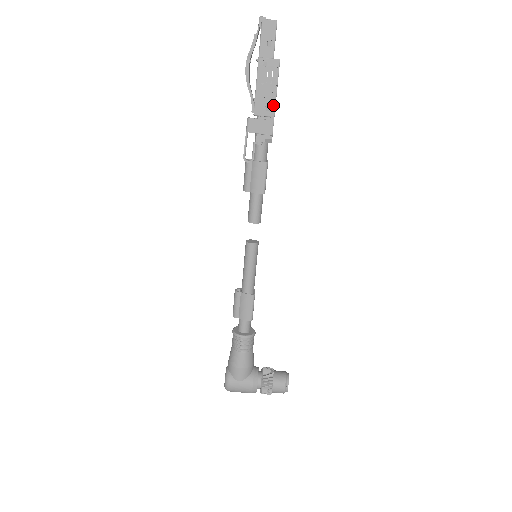
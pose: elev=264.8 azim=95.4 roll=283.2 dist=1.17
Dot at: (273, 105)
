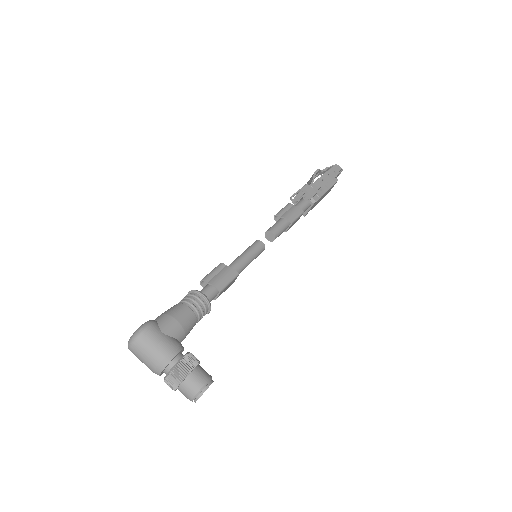
Dot at: (325, 191)
